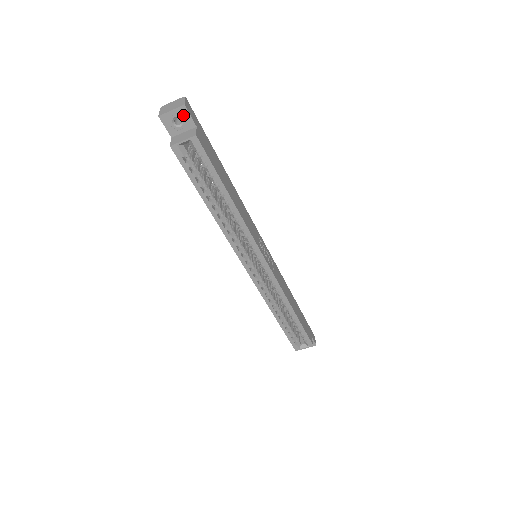
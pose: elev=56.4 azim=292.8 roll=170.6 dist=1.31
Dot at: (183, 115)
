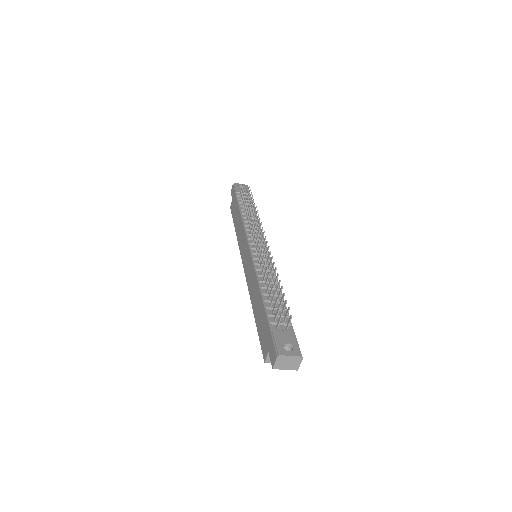
Dot at: occluded
